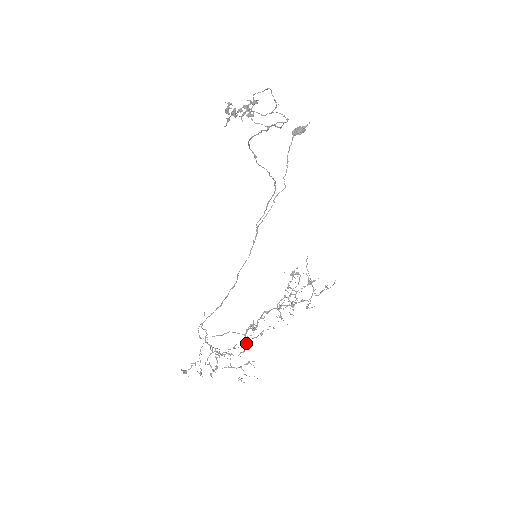
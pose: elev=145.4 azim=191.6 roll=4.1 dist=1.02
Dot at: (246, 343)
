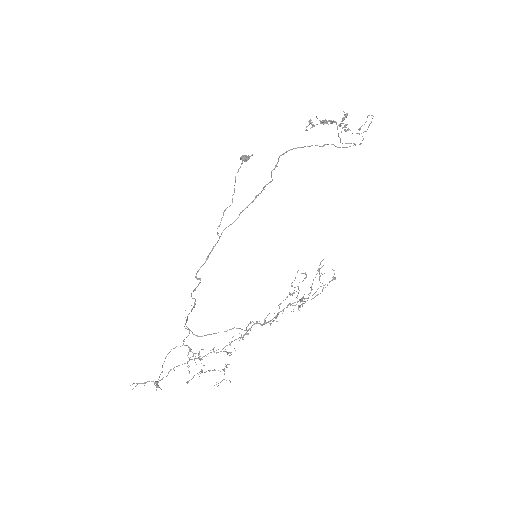
Dot at: (230, 344)
